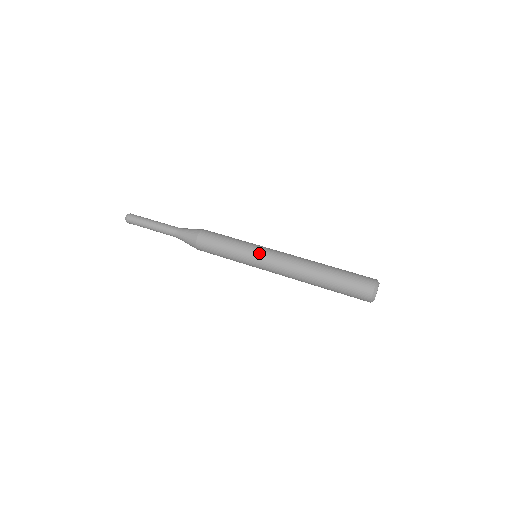
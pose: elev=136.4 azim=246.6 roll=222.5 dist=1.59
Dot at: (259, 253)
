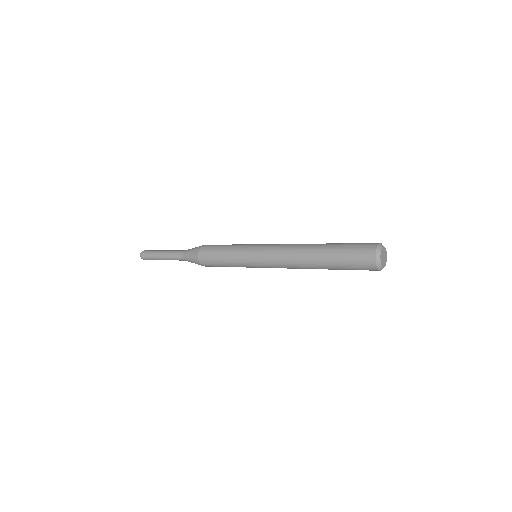
Dot at: occluded
